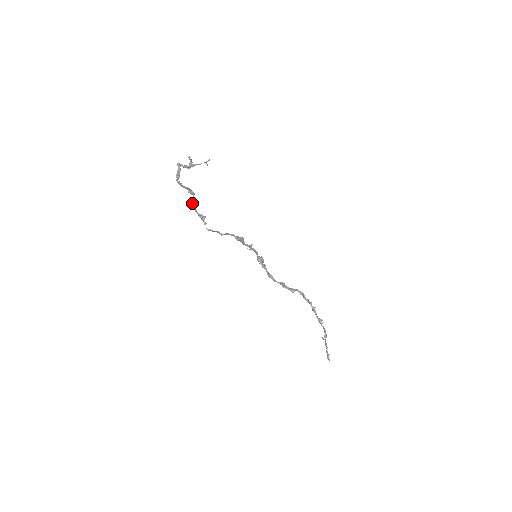
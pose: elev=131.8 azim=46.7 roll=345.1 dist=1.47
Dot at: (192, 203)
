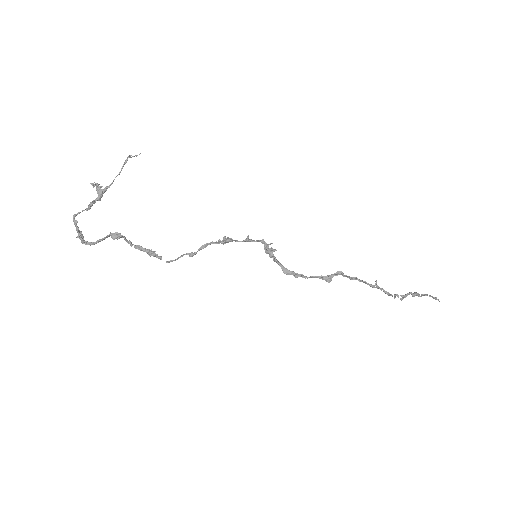
Dot at: (129, 243)
